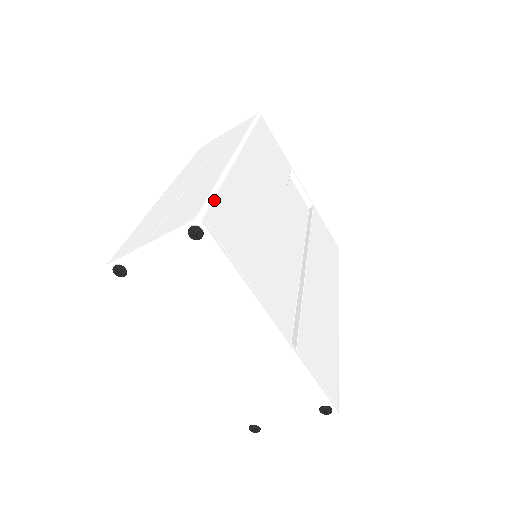
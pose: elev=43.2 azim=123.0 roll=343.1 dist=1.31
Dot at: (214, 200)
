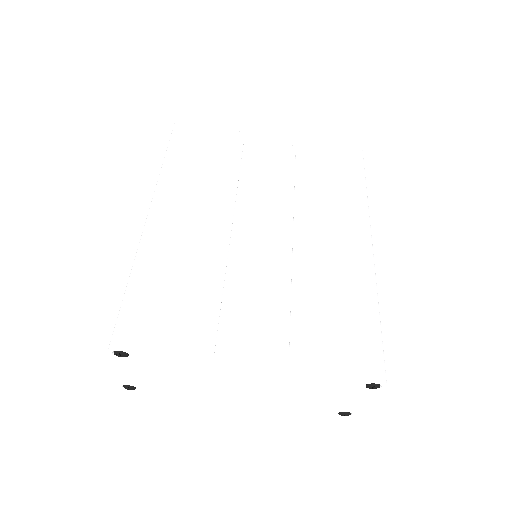
Dot at: (125, 307)
